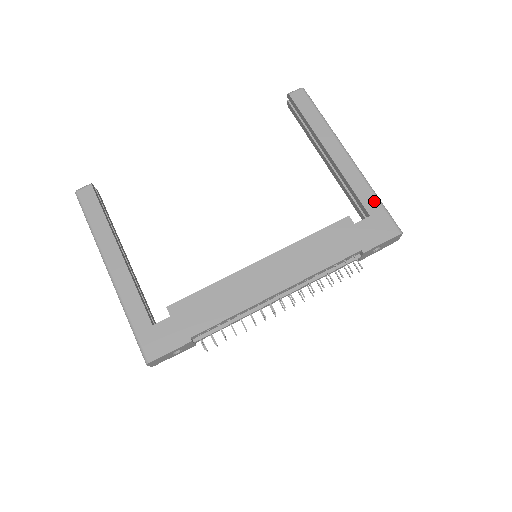
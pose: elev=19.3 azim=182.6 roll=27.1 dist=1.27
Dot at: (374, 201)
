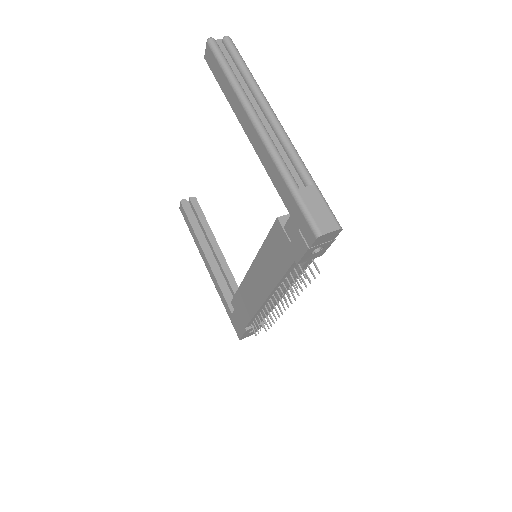
Dot at: (288, 194)
